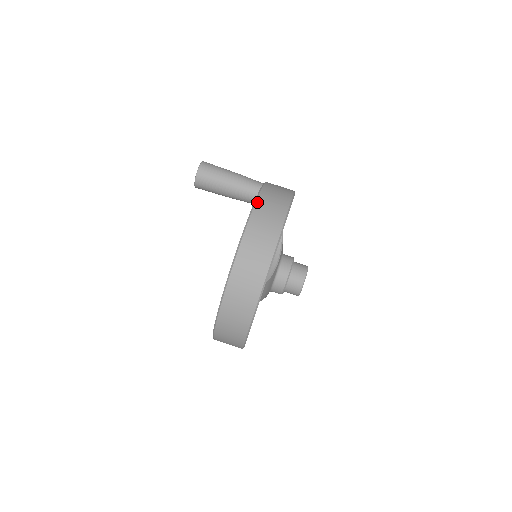
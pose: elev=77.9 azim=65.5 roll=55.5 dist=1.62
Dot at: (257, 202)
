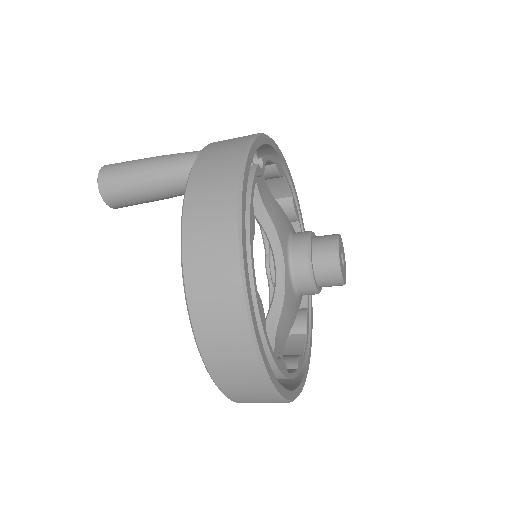
Dot at: (183, 240)
